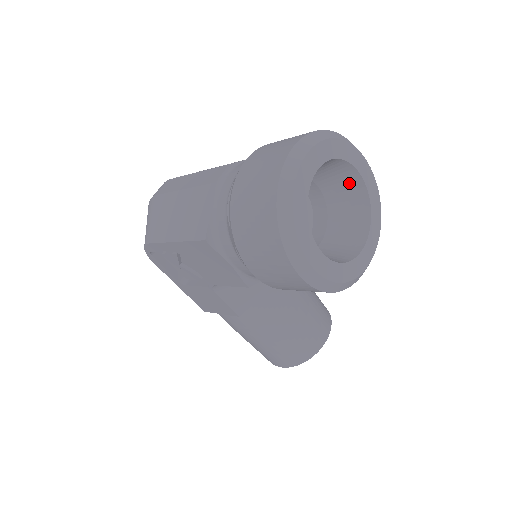
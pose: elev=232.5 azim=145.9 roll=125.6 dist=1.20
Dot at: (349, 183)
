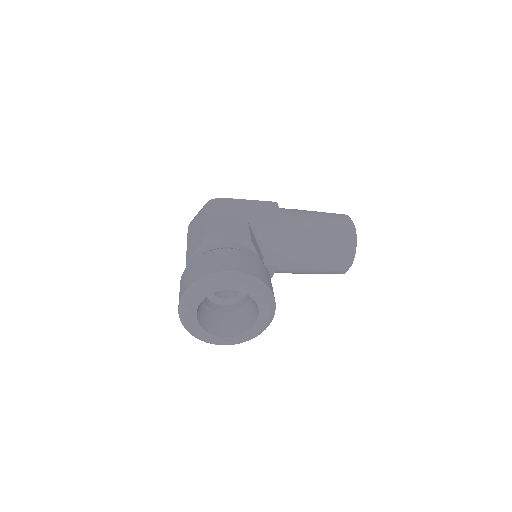
Dot at: occluded
